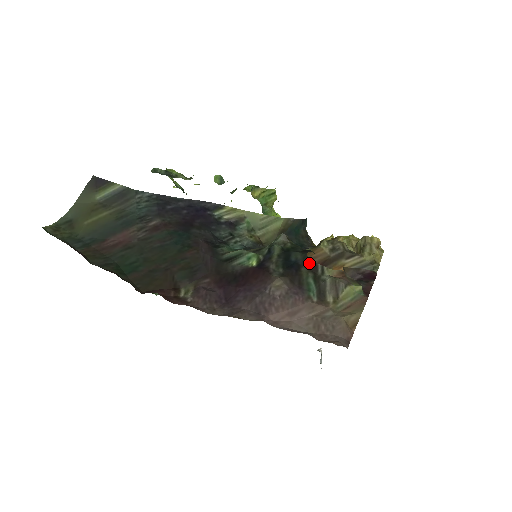
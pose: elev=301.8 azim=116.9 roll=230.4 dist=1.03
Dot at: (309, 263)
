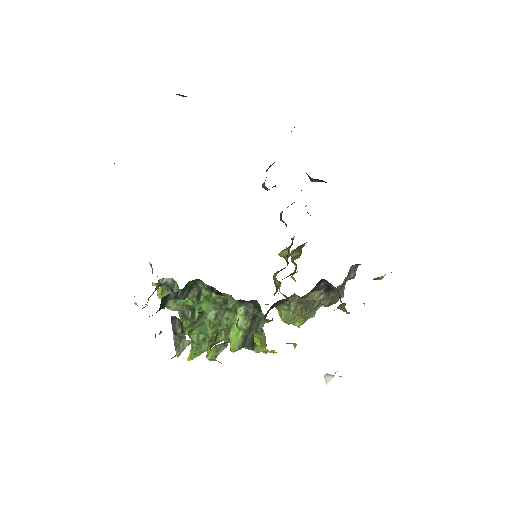
Dot at: occluded
